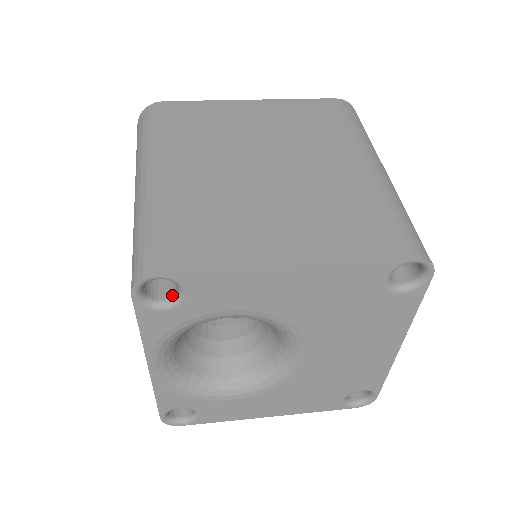
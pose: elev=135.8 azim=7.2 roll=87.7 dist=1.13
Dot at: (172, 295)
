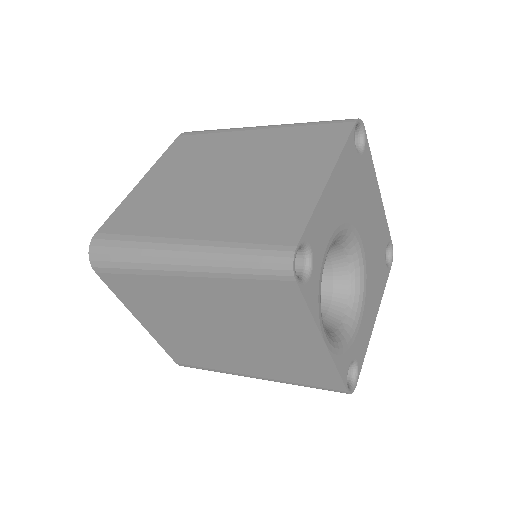
Dot at: (303, 264)
